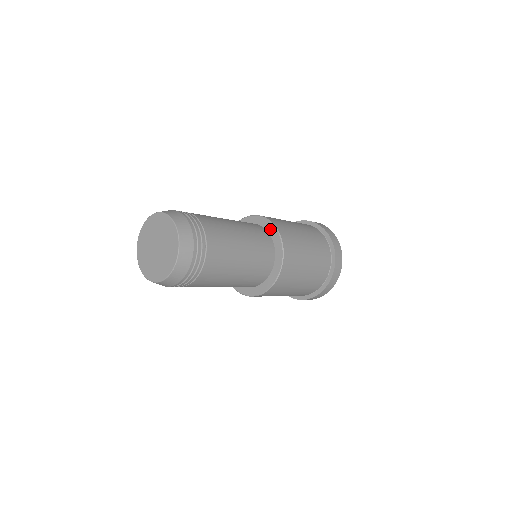
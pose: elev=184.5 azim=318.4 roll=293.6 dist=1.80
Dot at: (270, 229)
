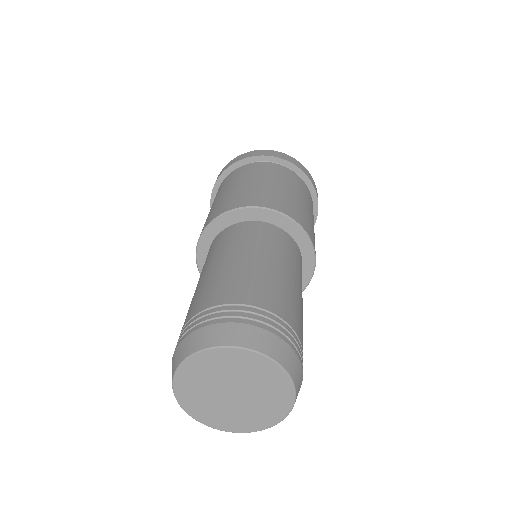
Dot at: (286, 225)
